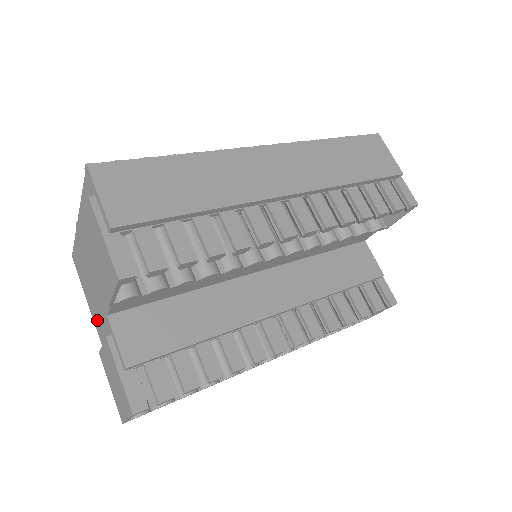
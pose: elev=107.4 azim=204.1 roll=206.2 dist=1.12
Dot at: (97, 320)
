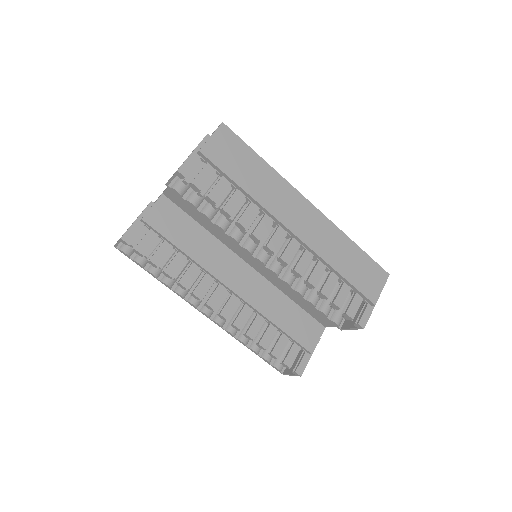
Dot at: occluded
